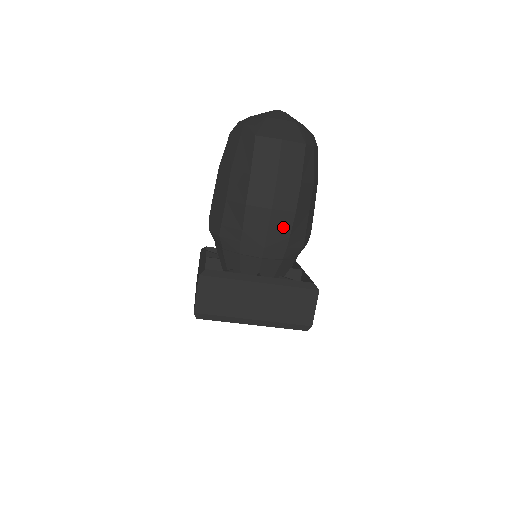
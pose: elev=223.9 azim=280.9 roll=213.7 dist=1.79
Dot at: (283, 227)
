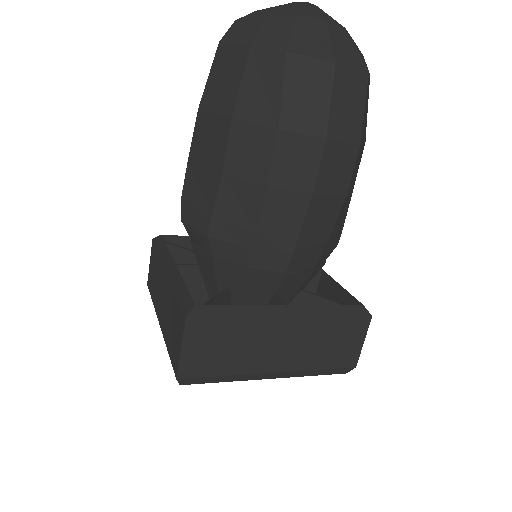
Dot at: (324, 221)
